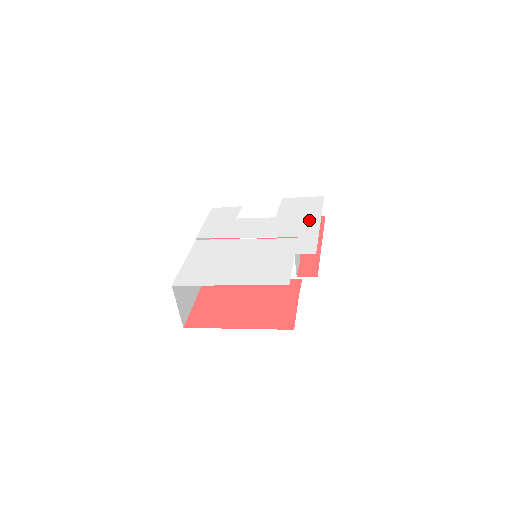
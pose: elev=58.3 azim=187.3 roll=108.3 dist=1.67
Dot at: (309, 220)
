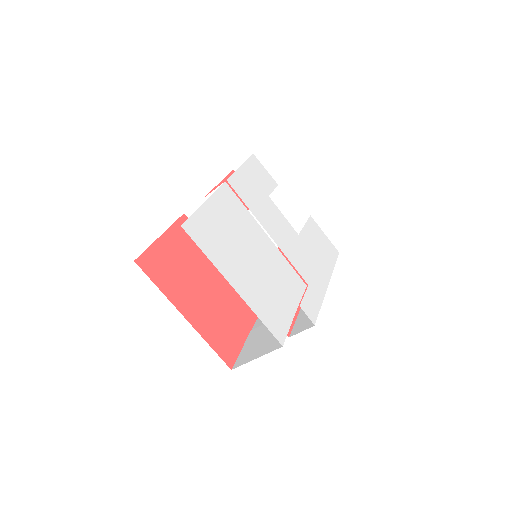
Dot at: (322, 272)
